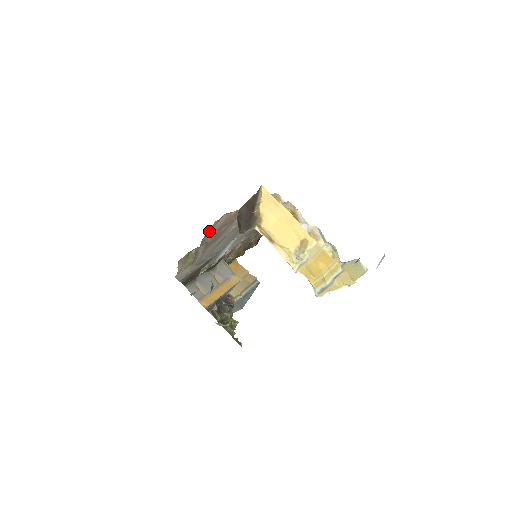
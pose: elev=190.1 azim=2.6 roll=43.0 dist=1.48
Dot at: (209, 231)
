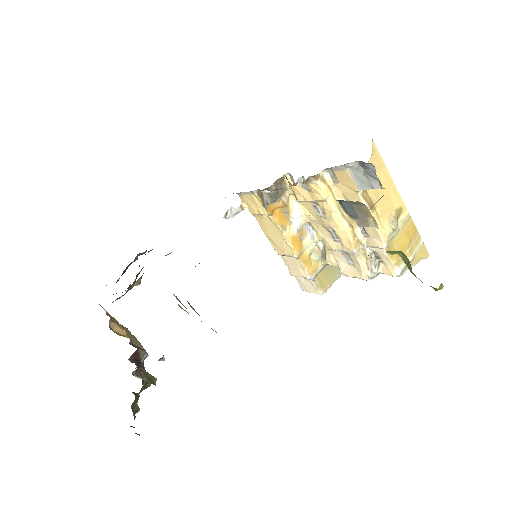
Dot at: occluded
